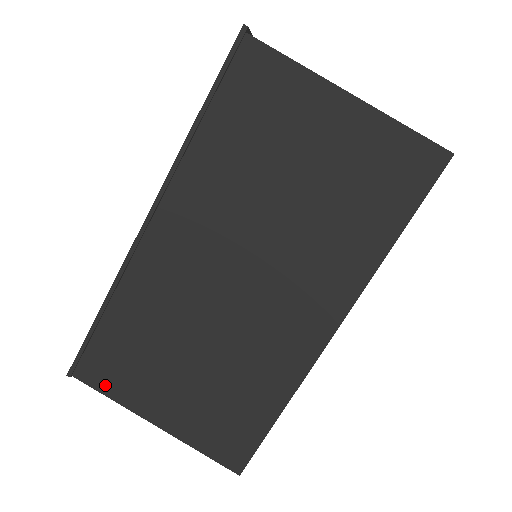
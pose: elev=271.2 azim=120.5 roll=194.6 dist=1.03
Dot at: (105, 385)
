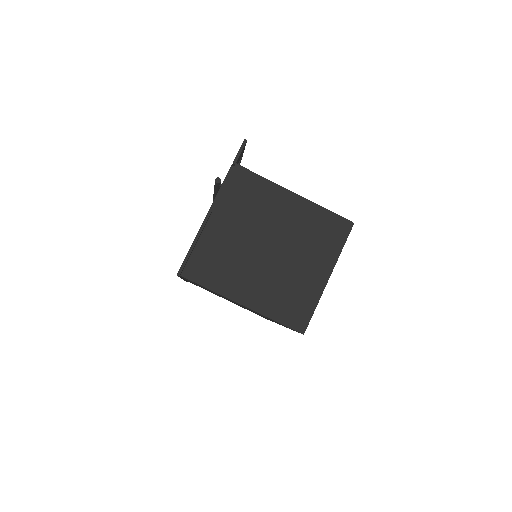
Dot at: occluded
